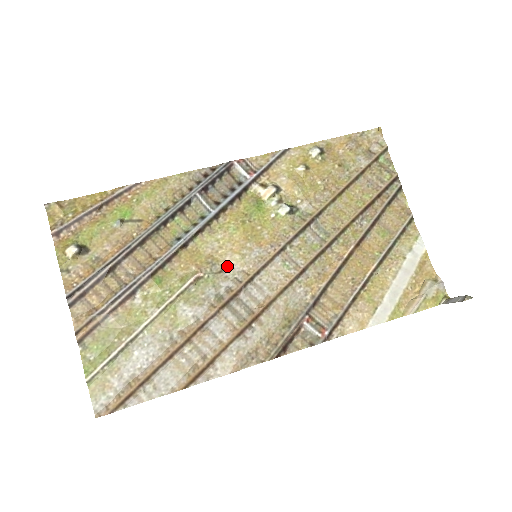
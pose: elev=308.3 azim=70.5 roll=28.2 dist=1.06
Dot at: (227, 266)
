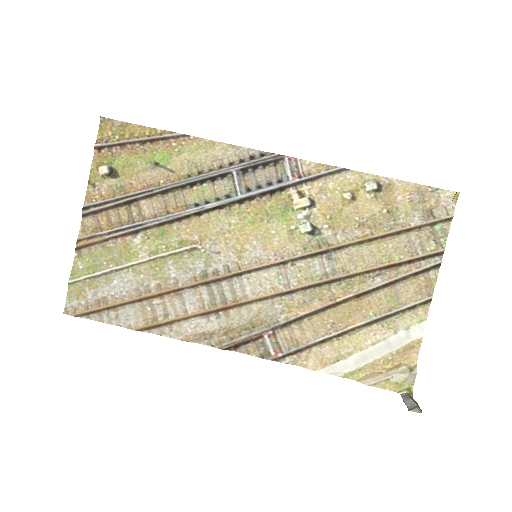
Dot at: (226, 251)
